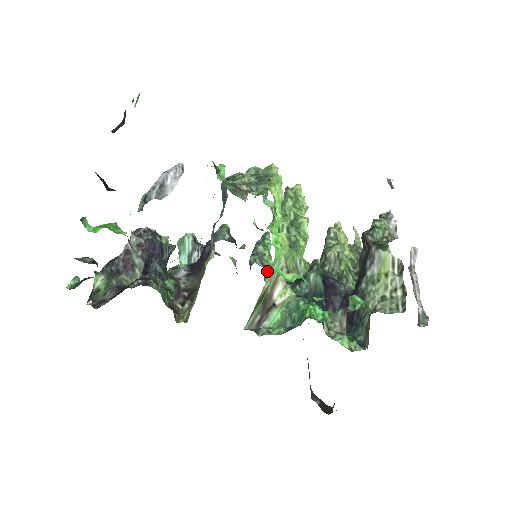
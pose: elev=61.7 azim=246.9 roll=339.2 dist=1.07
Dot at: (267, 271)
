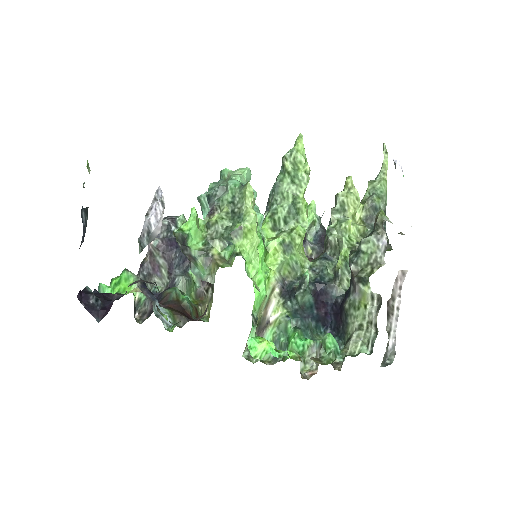
Dot at: occluded
